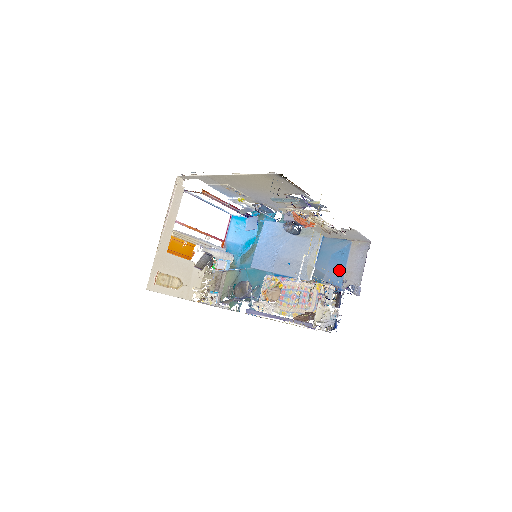
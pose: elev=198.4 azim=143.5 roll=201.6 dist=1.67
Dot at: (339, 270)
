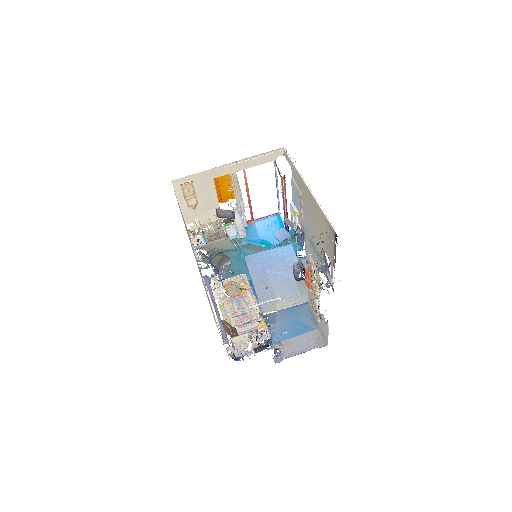
Dot at: (287, 333)
